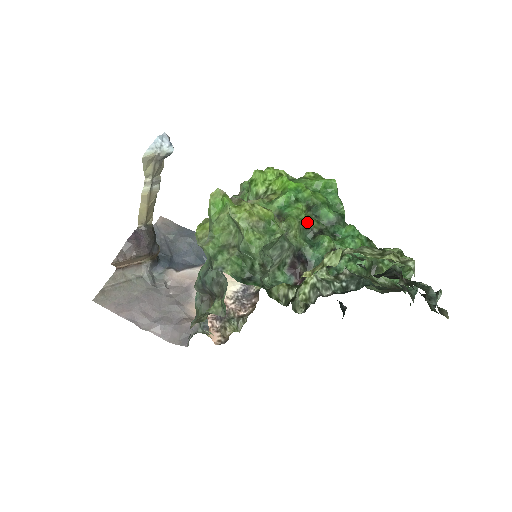
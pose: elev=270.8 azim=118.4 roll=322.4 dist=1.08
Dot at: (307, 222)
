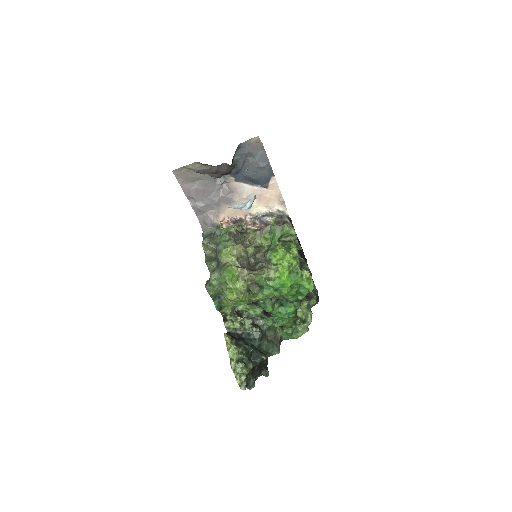
Dot at: (272, 297)
